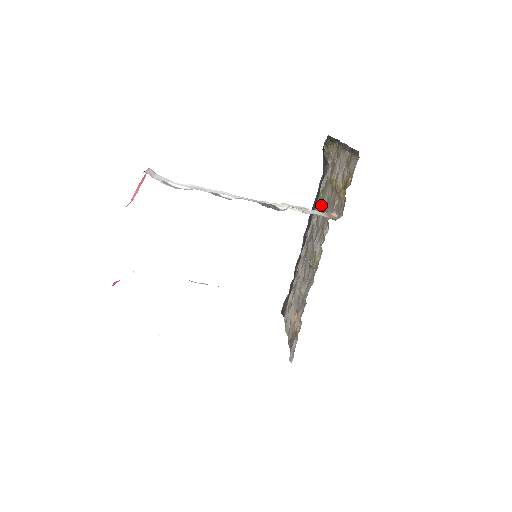
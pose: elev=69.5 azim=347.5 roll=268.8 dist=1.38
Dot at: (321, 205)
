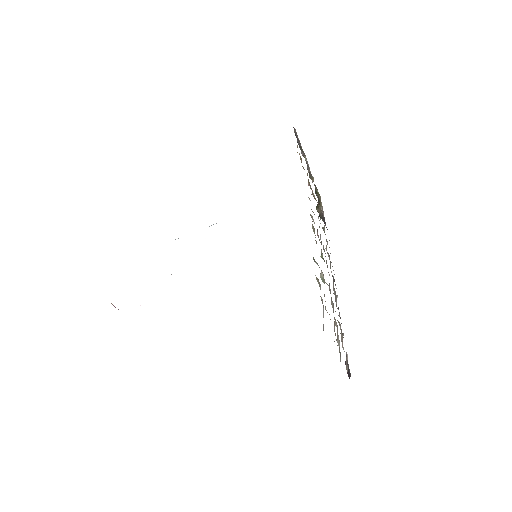
Dot at: occluded
